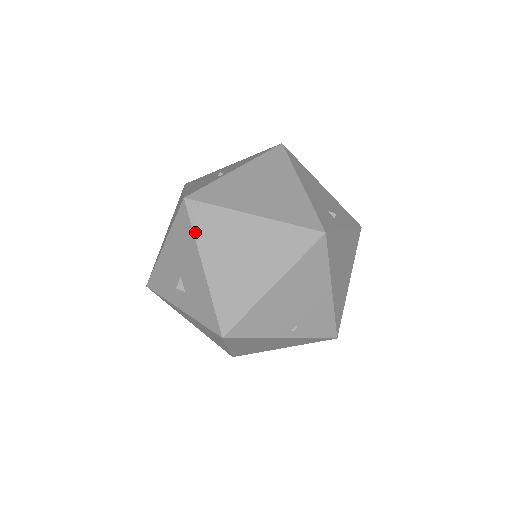
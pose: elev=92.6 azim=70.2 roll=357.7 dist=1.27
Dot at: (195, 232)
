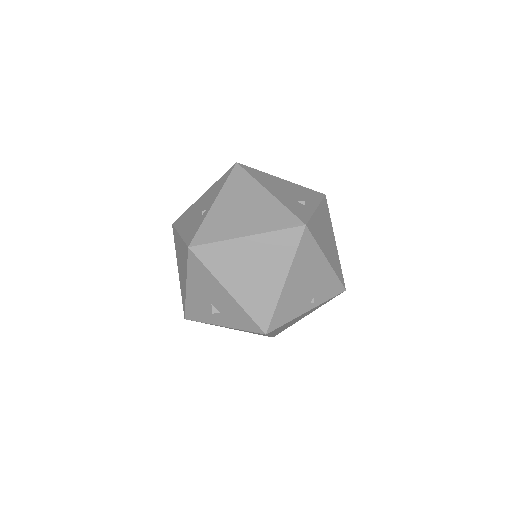
Dot at: (209, 269)
